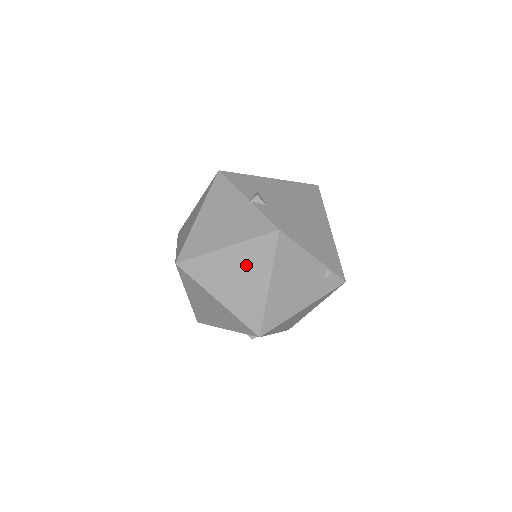
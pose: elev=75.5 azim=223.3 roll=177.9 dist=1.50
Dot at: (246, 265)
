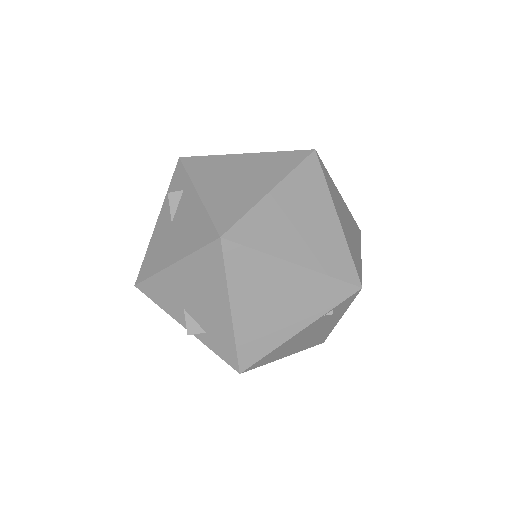
Dot at: occluded
